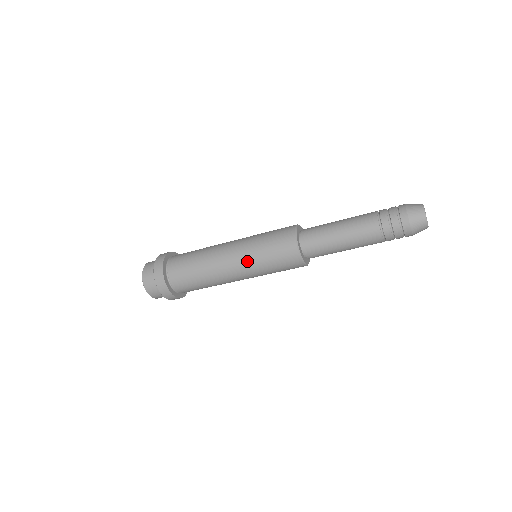
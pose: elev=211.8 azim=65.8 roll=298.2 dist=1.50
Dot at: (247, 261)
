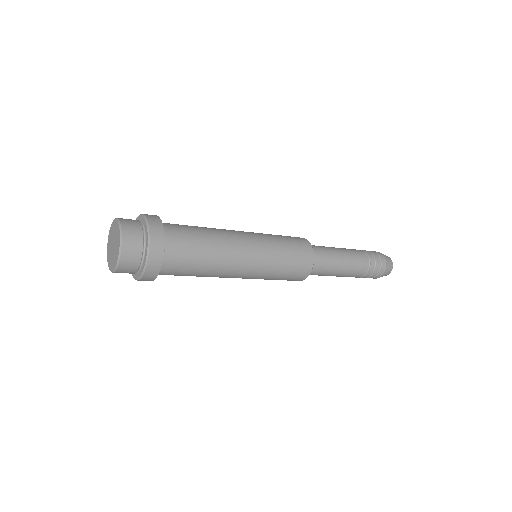
Dot at: (265, 246)
